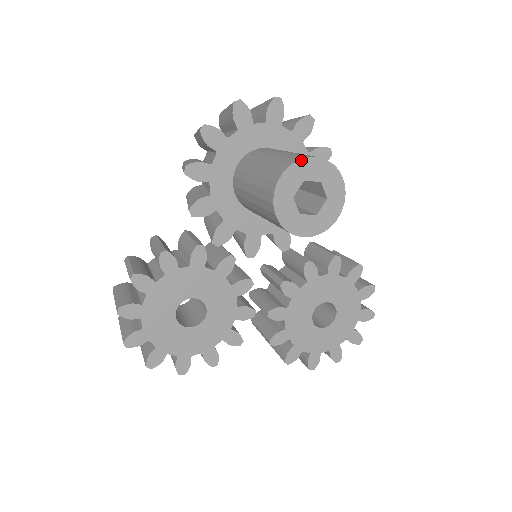
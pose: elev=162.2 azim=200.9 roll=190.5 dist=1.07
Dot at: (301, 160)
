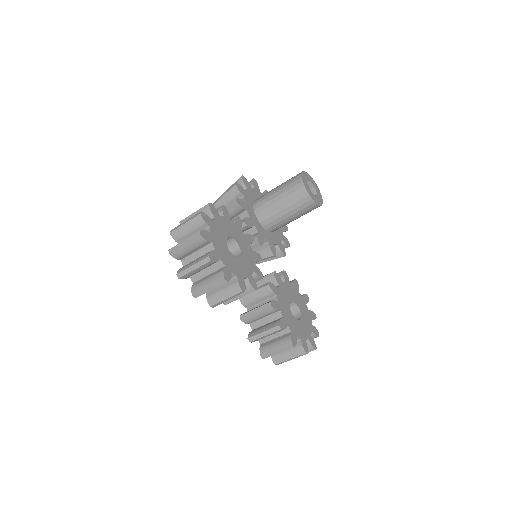
Dot at: occluded
